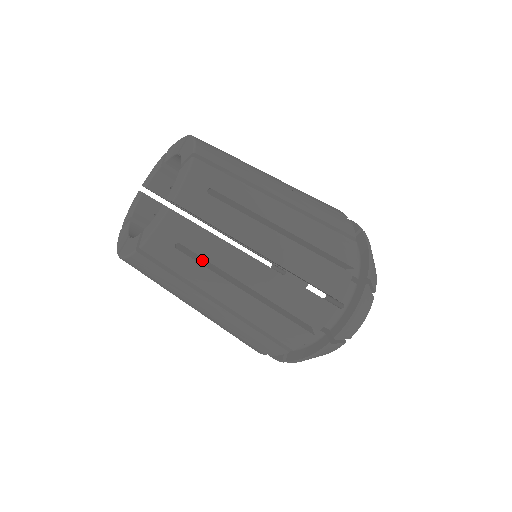
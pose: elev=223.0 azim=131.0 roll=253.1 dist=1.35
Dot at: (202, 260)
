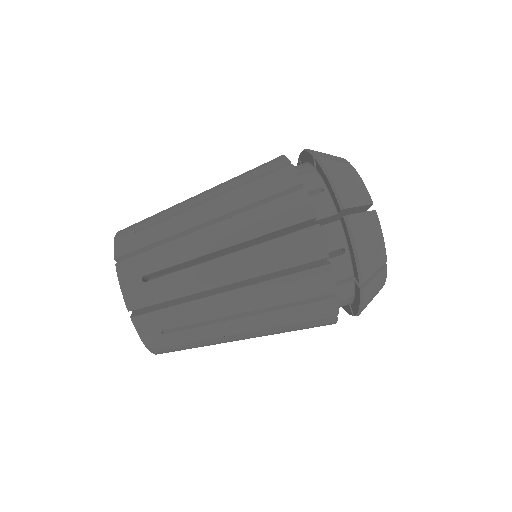
Dot at: occluded
